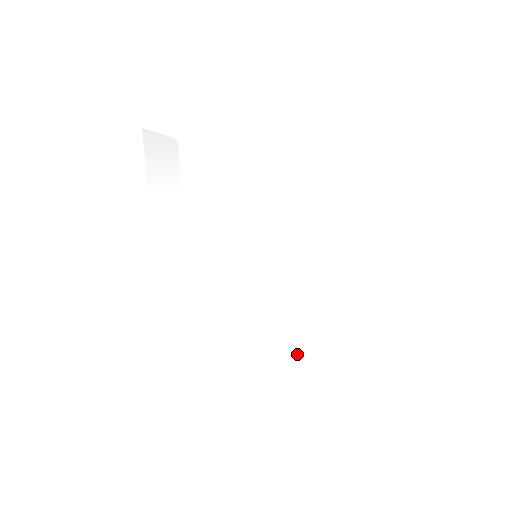
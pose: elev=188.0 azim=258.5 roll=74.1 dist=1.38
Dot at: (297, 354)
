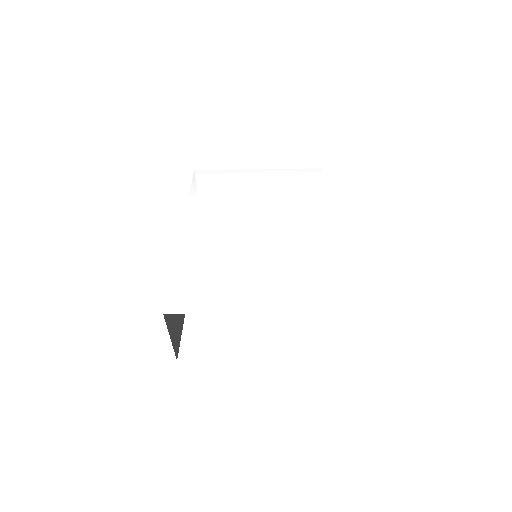
Dot at: (292, 283)
